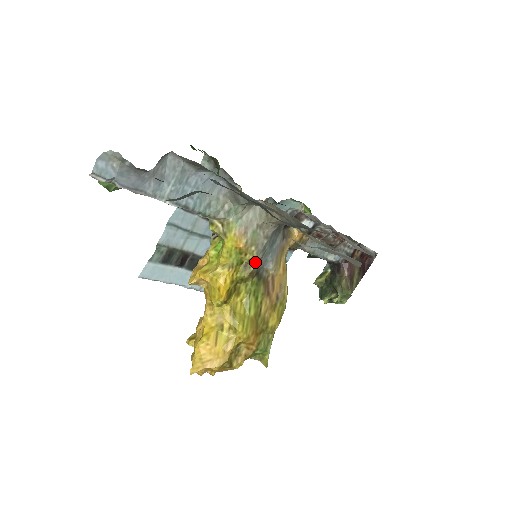
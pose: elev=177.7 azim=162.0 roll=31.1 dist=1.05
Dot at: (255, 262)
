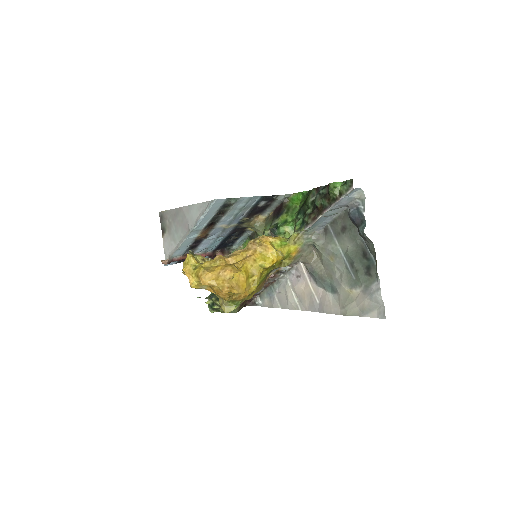
Dot at: occluded
